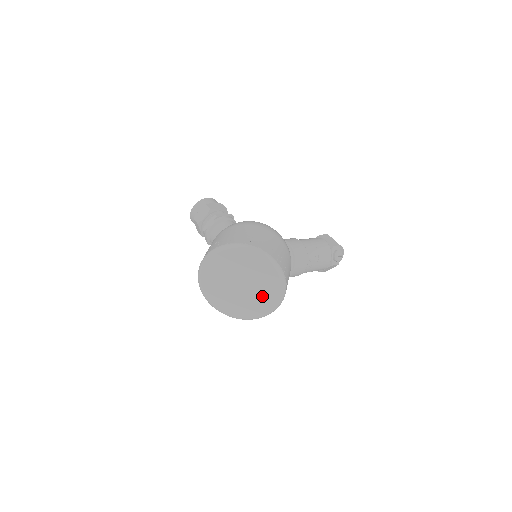
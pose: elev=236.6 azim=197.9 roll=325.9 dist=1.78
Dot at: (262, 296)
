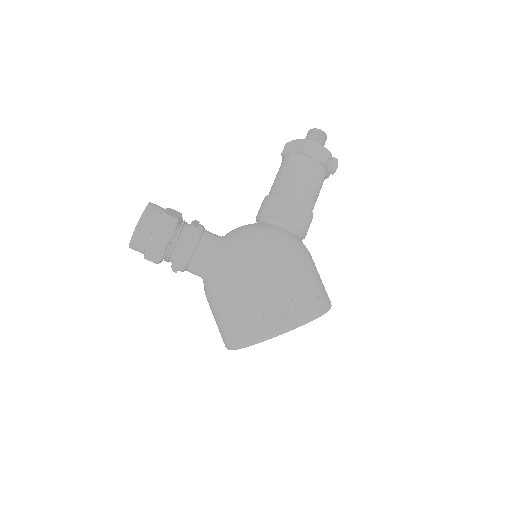
Dot at: occluded
